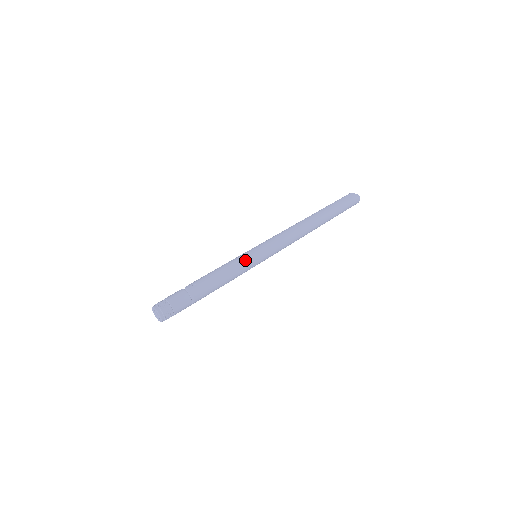
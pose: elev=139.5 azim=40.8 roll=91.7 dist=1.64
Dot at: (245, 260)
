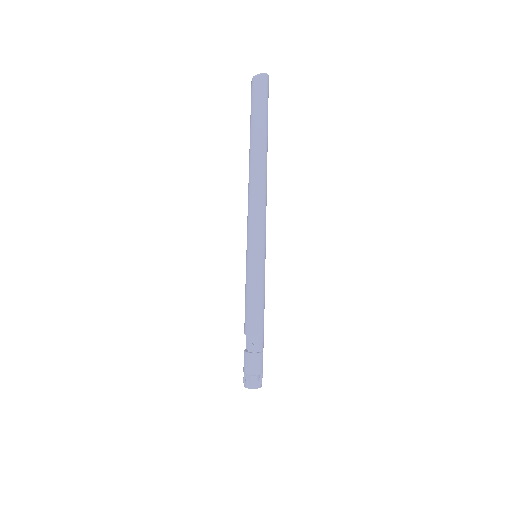
Dot at: (260, 277)
